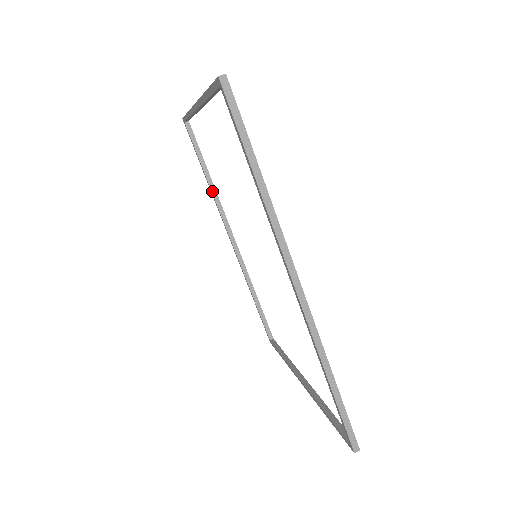
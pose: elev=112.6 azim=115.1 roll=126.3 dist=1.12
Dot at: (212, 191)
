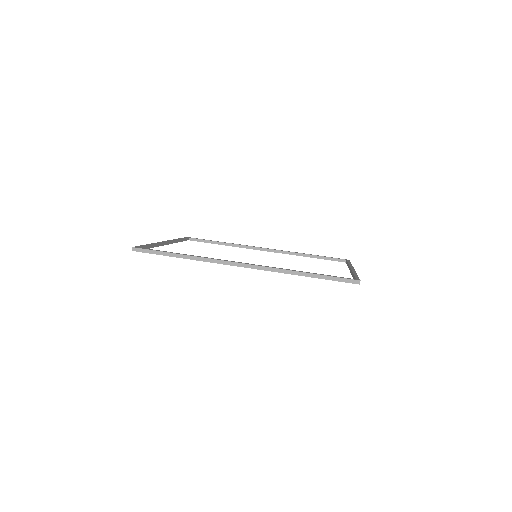
Dot at: (232, 246)
